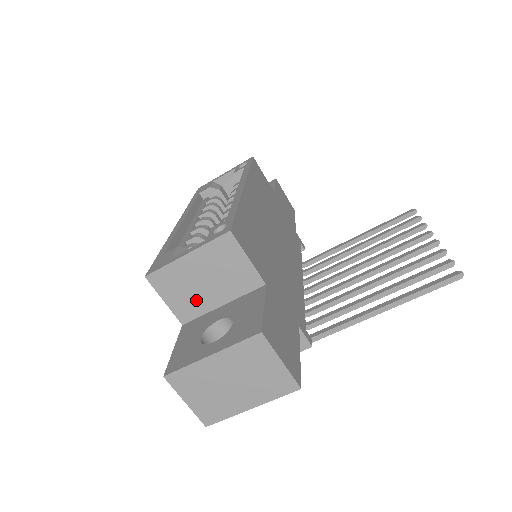
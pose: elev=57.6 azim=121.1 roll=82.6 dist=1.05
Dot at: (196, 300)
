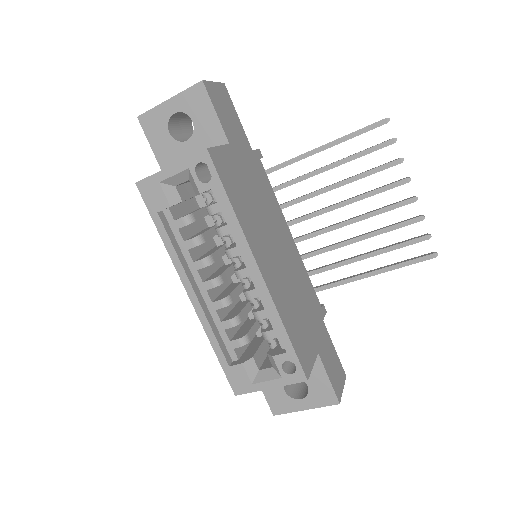
Dot at: occluded
